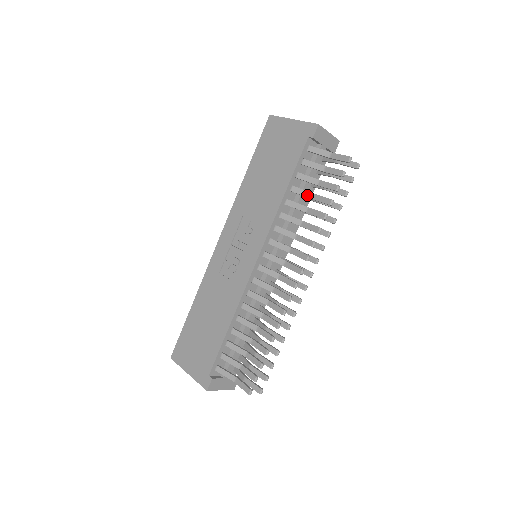
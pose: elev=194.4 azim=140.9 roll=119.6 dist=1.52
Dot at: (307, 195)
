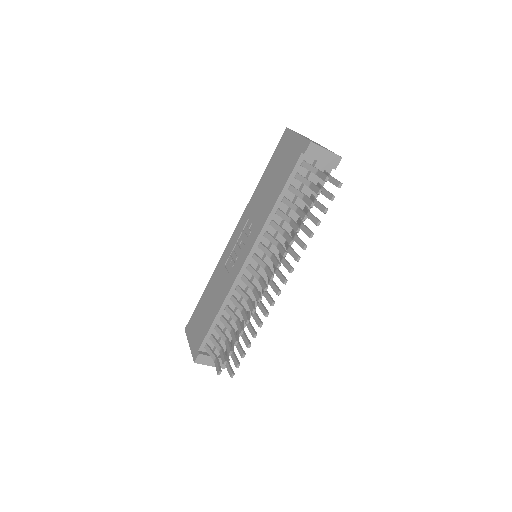
Dot at: (293, 207)
